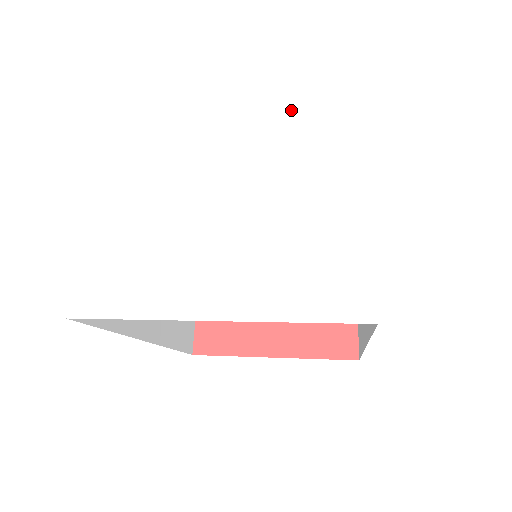
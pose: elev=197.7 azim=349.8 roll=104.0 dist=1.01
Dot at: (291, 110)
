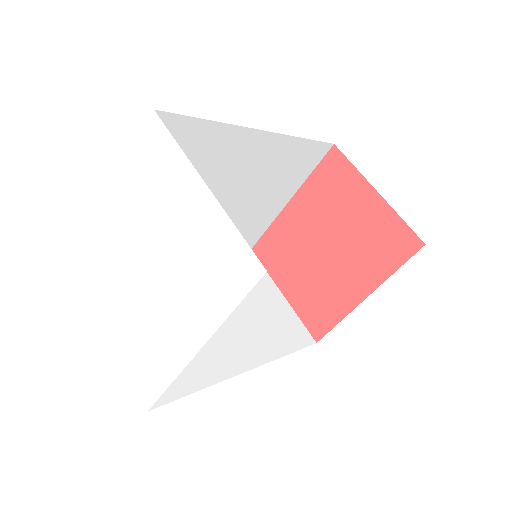
Dot at: (139, 177)
